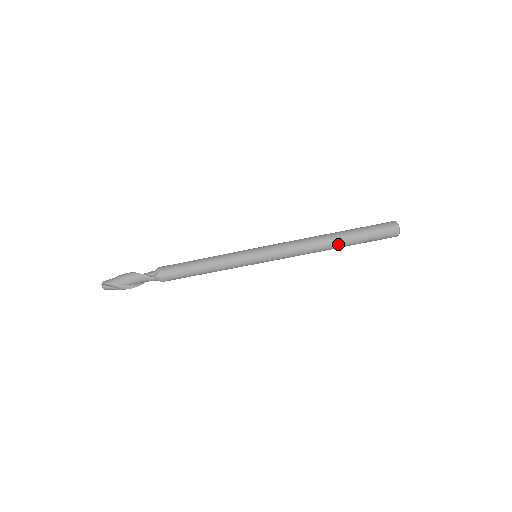
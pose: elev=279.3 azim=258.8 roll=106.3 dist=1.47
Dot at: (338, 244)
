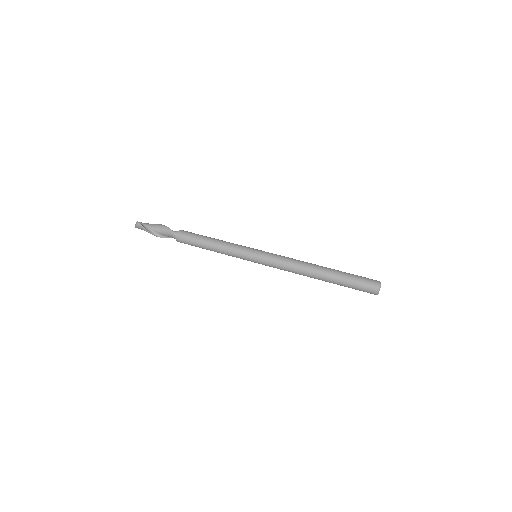
Dot at: (324, 274)
